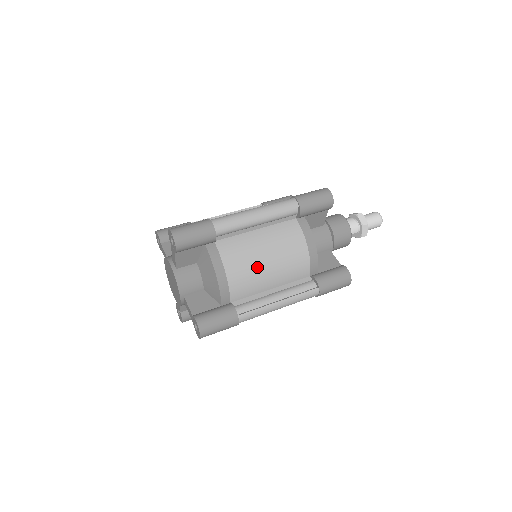
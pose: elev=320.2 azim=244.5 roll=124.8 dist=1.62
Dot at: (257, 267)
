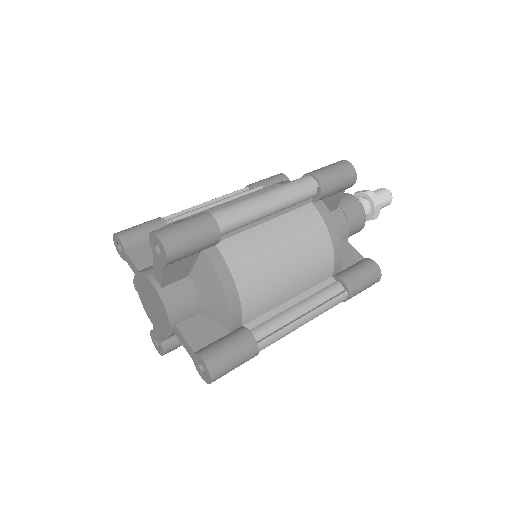
Dot at: (275, 273)
